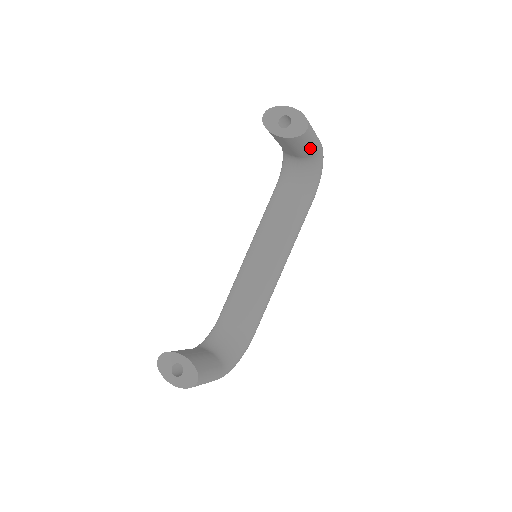
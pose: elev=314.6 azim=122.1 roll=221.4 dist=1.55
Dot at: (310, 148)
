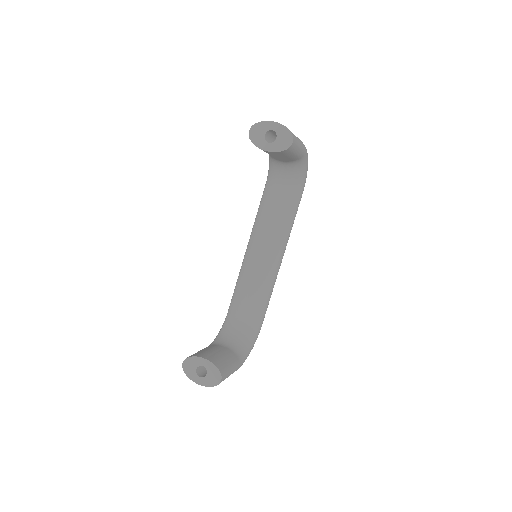
Dot at: (296, 155)
